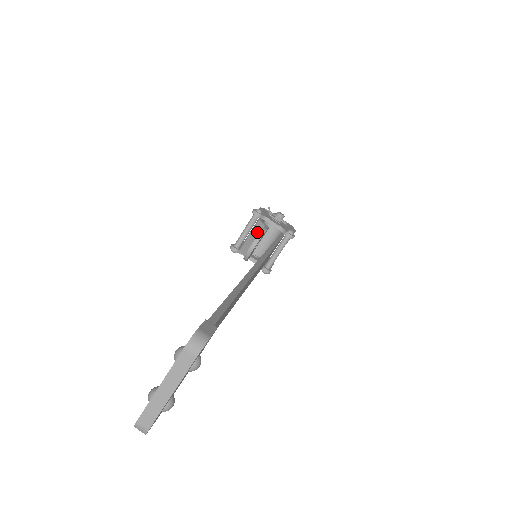
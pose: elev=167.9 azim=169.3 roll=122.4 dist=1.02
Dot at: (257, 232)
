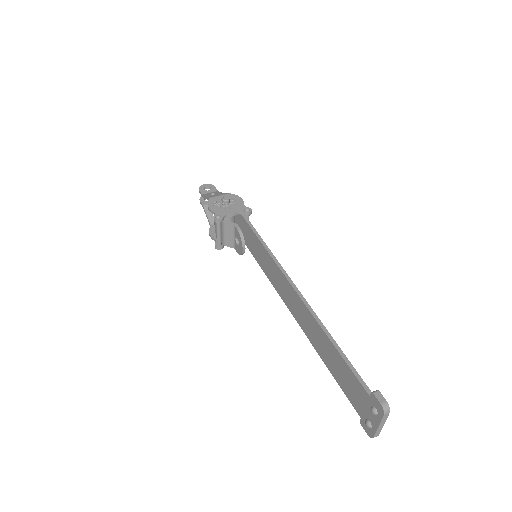
Dot at: (230, 231)
